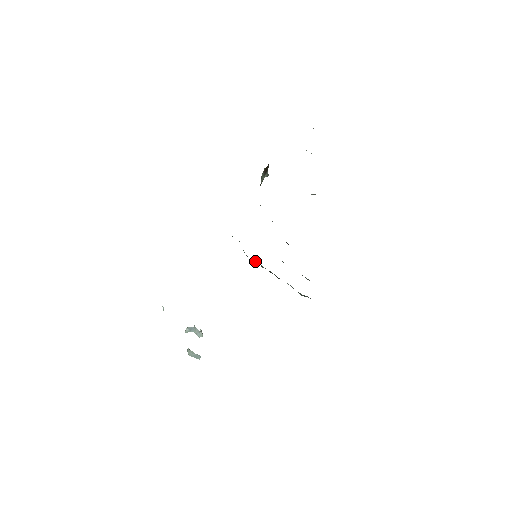
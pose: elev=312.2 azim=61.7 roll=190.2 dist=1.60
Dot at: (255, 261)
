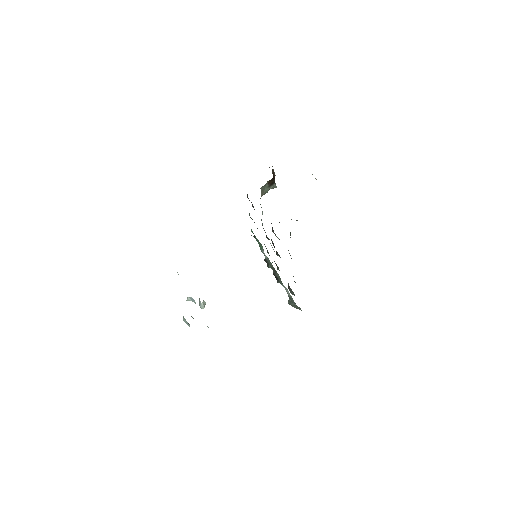
Dot at: (265, 259)
